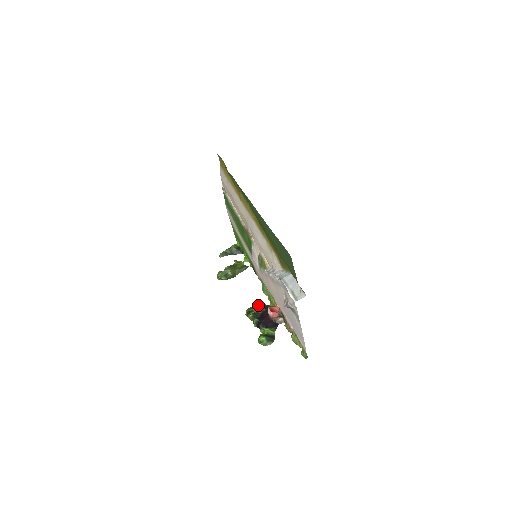
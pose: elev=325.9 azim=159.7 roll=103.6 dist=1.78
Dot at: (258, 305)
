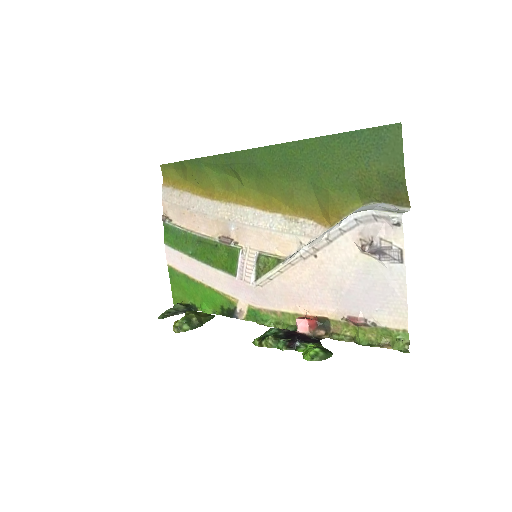
Dot at: (272, 328)
